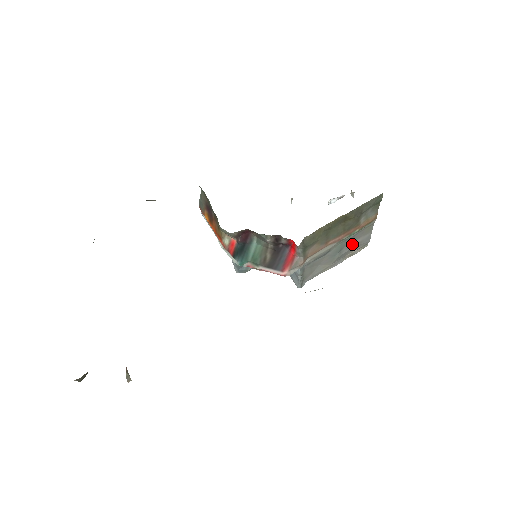
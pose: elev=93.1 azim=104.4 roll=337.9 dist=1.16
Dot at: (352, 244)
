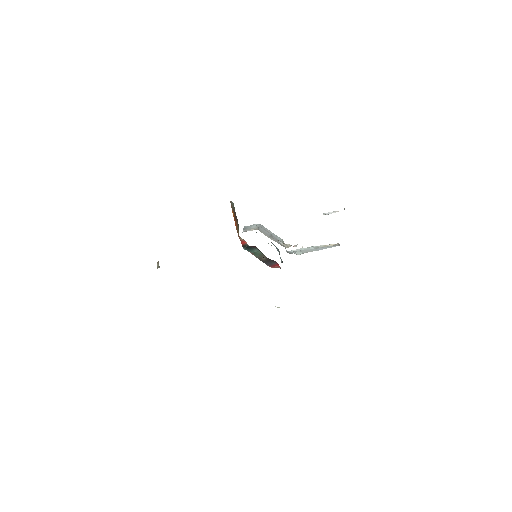
Dot at: occluded
